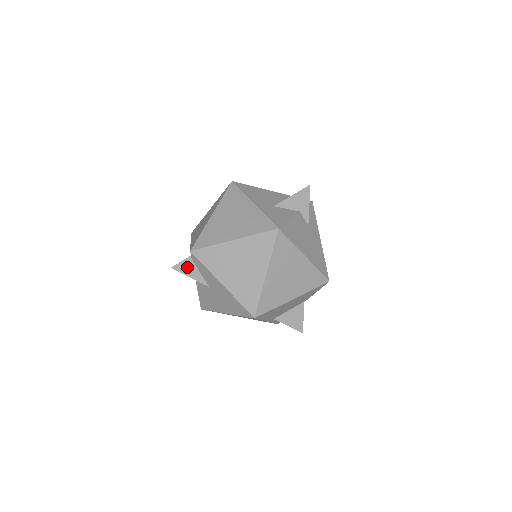
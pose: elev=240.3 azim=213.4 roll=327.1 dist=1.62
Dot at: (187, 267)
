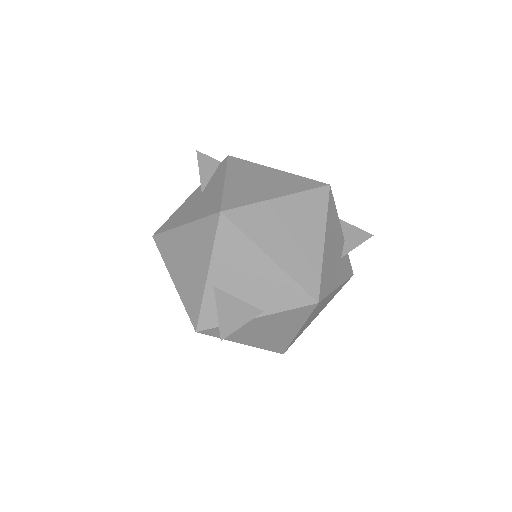
Dot at: (208, 164)
